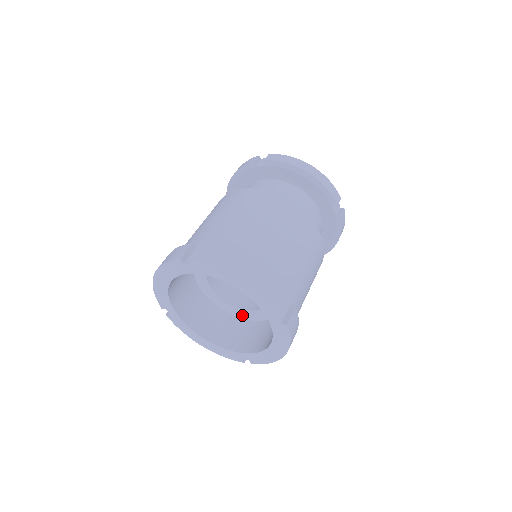
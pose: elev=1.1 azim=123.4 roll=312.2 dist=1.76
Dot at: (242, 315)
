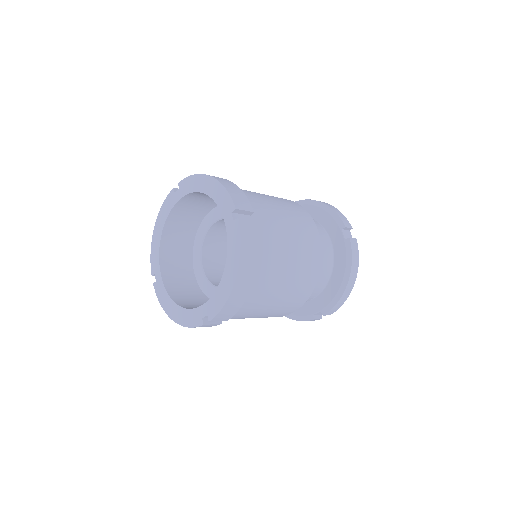
Dot at: occluded
